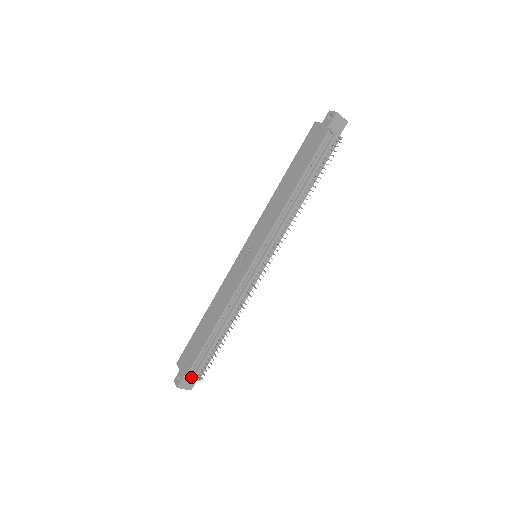
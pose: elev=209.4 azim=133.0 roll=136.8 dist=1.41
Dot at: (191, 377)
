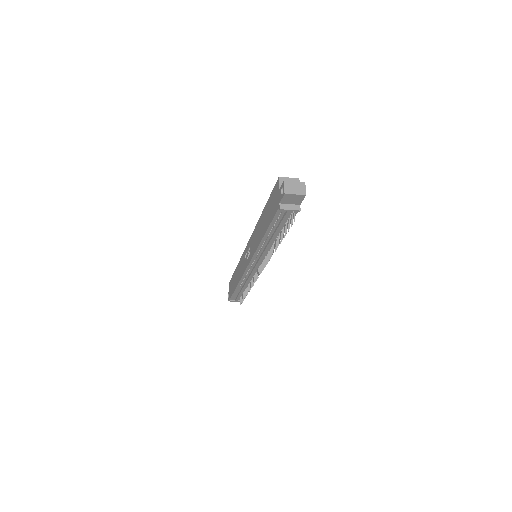
Dot at: (233, 301)
